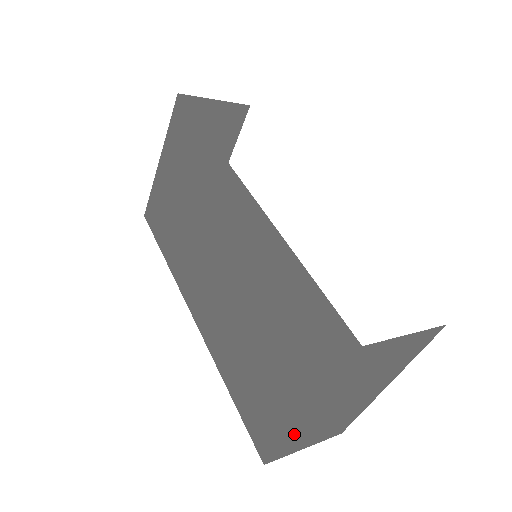
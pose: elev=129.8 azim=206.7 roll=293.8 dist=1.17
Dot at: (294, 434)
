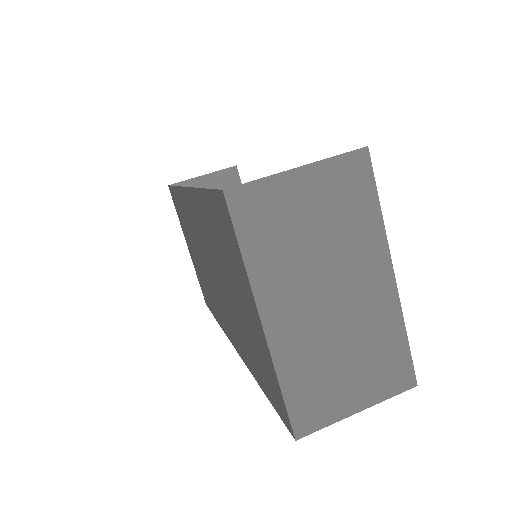
Dot at: (287, 370)
